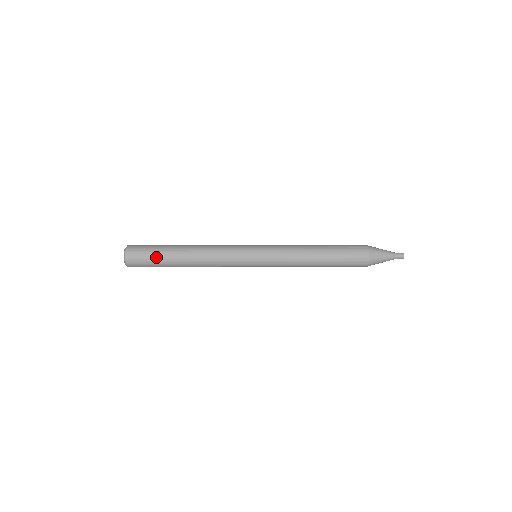
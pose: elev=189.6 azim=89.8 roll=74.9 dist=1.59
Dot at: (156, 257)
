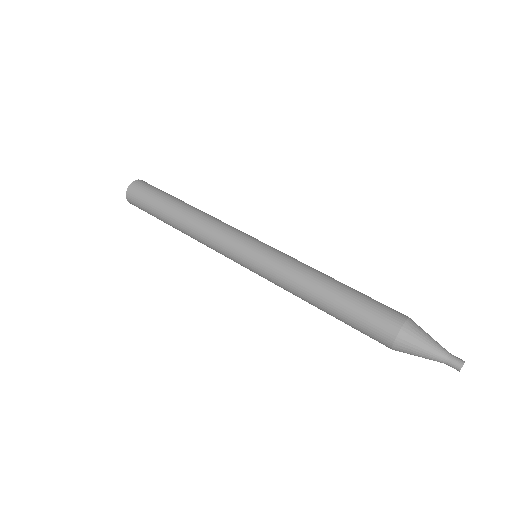
Dot at: (152, 215)
